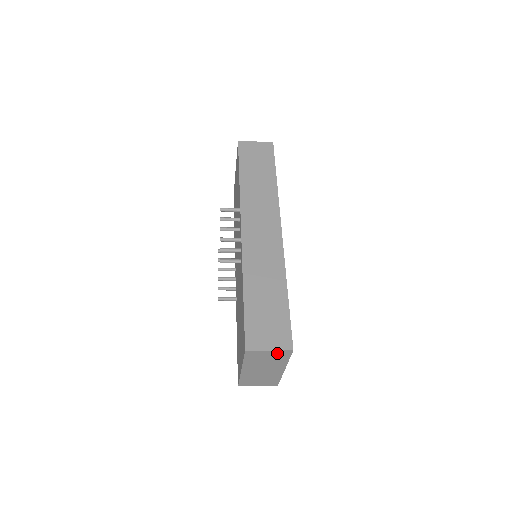
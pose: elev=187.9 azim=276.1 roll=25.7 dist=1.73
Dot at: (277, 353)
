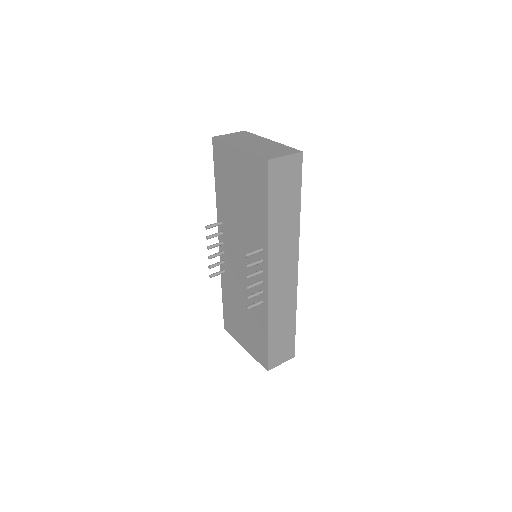
Dot at: occluded
